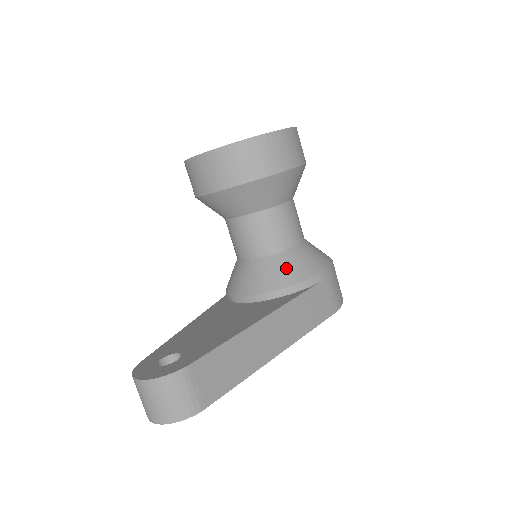
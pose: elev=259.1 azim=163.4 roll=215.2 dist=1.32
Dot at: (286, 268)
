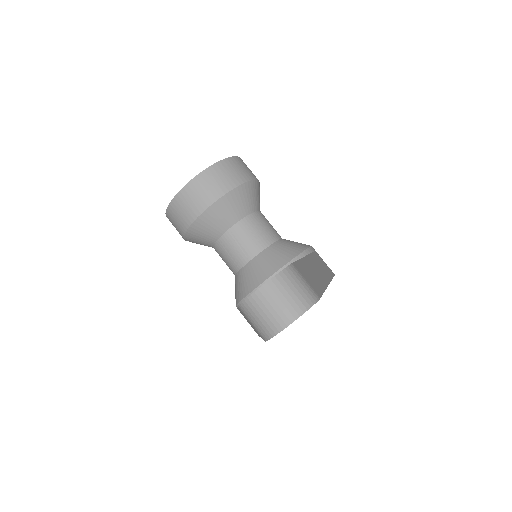
Dot at: (287, 247)
